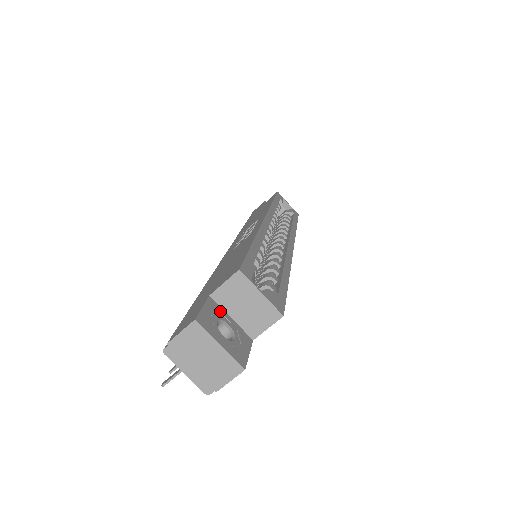
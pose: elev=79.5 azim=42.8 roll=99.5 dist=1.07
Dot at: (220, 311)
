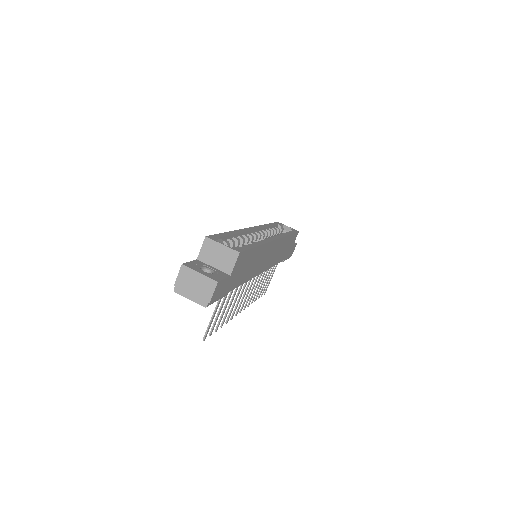
Dot at: (204, 264)
